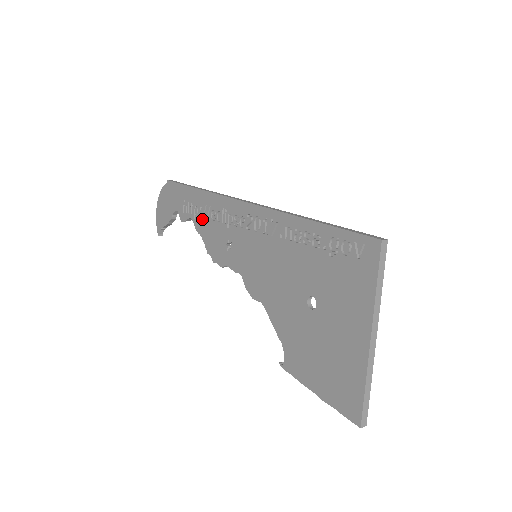
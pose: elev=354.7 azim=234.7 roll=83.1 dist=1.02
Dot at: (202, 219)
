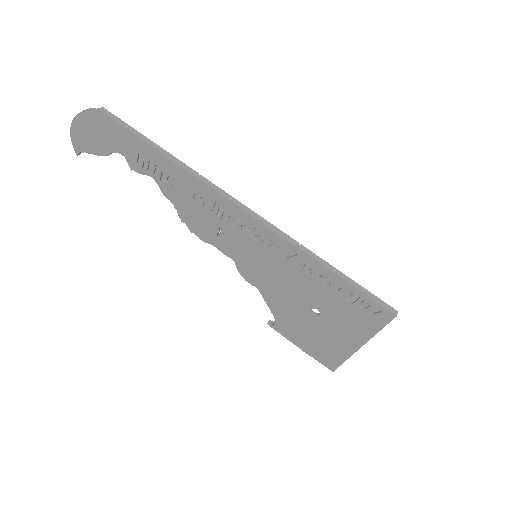
Dot at: (176, 190)
